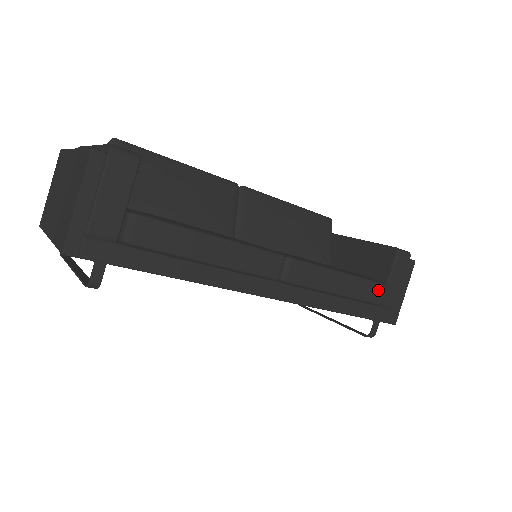
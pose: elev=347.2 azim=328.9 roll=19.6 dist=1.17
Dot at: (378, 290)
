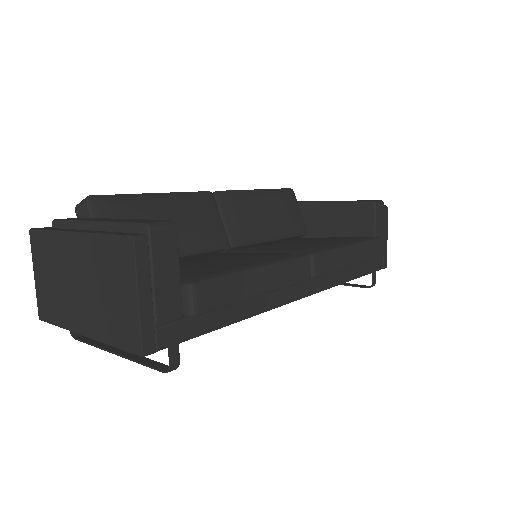
Dot at: (374, 246)
